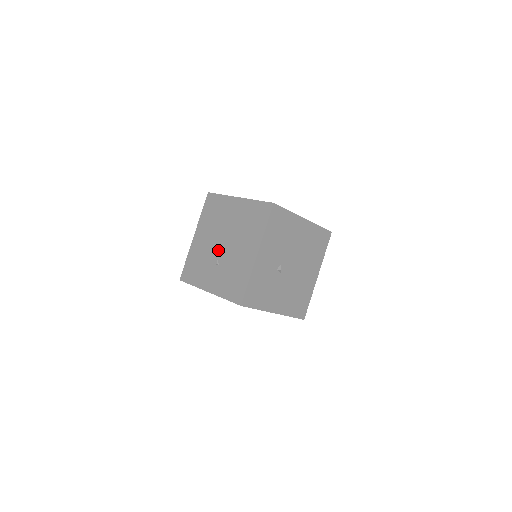
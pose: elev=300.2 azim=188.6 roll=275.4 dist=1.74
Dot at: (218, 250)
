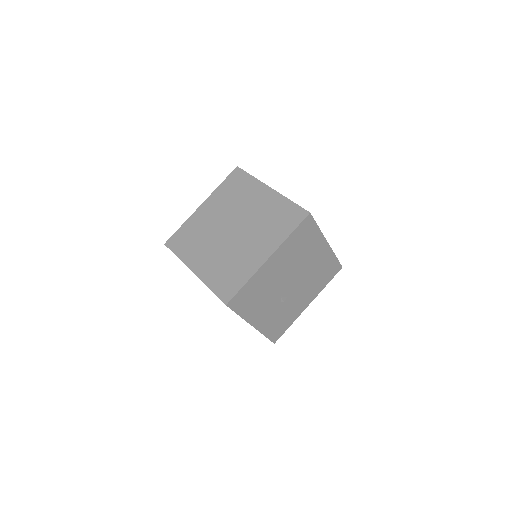
Dot at: occluded
